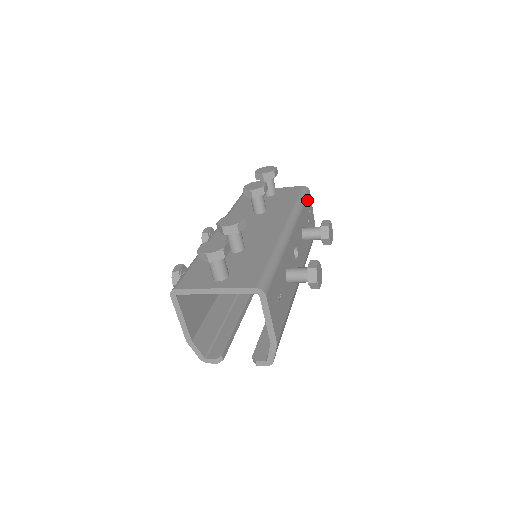
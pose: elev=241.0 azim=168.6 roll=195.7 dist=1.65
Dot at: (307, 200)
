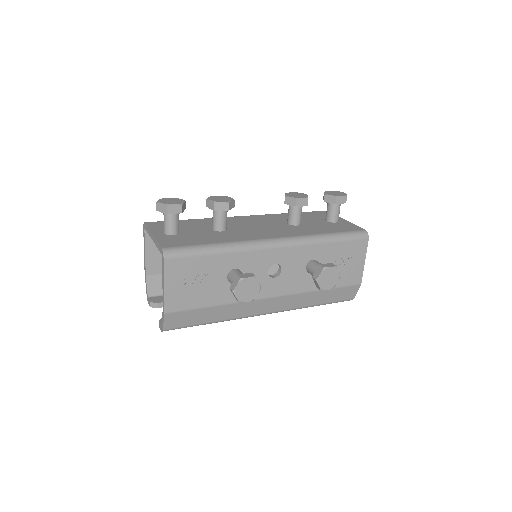
Dot at: (352, 243)
